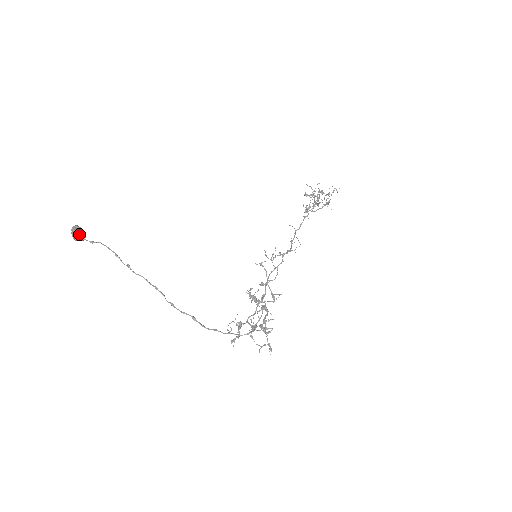
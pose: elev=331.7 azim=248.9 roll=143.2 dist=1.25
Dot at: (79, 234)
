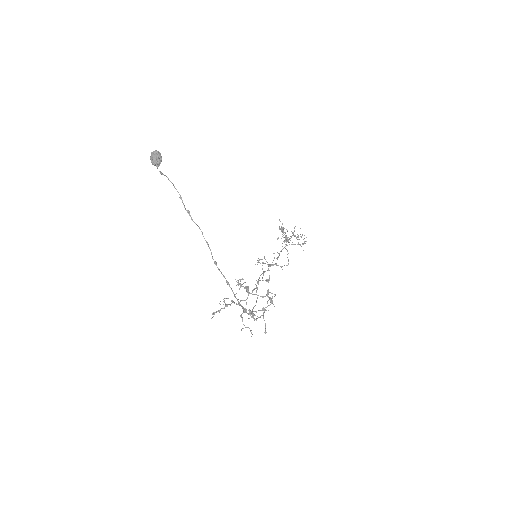
Dot at: (160, 161)
